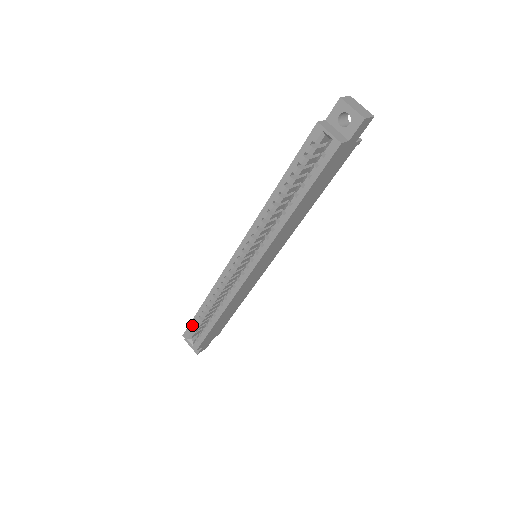
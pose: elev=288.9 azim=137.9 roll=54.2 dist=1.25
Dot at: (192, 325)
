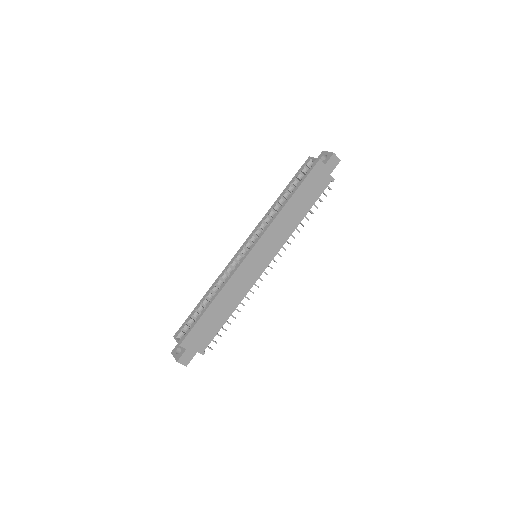
Dot at: (186, 321)
